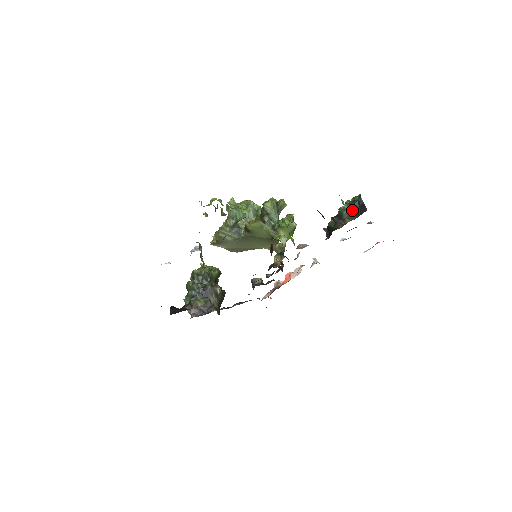
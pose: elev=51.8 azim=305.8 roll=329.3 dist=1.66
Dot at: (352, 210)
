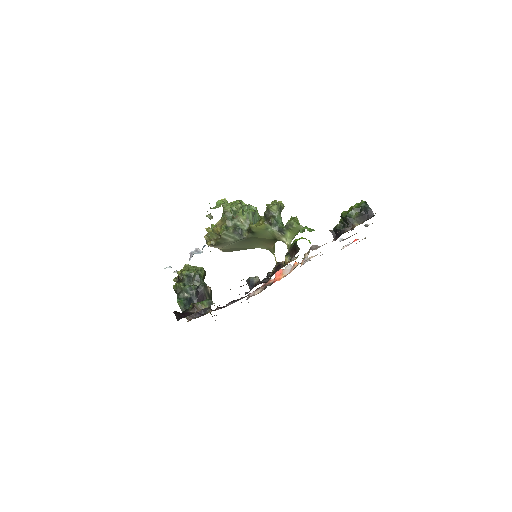
Dot at: (360, 215)
